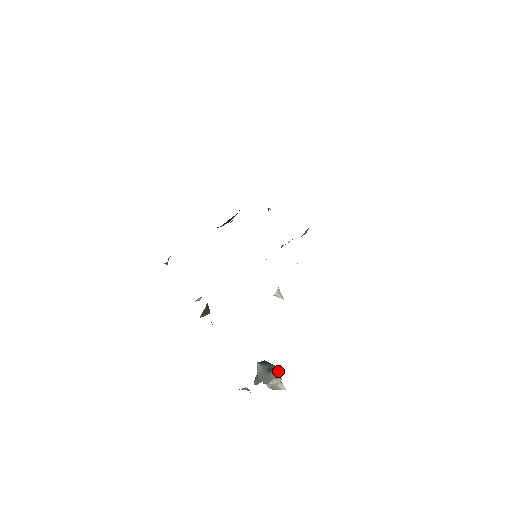
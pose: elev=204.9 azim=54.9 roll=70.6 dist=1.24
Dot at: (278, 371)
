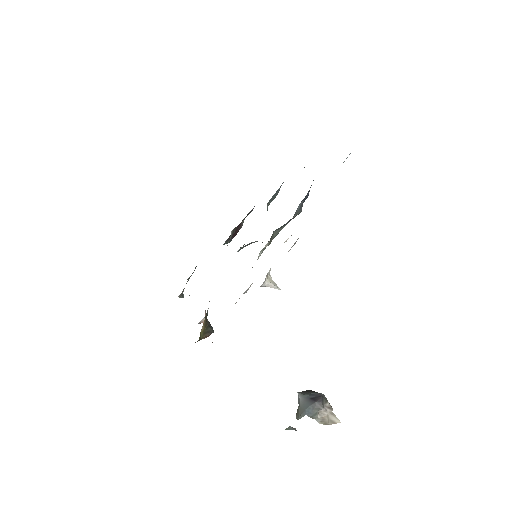
Dot at: (326, 400)
